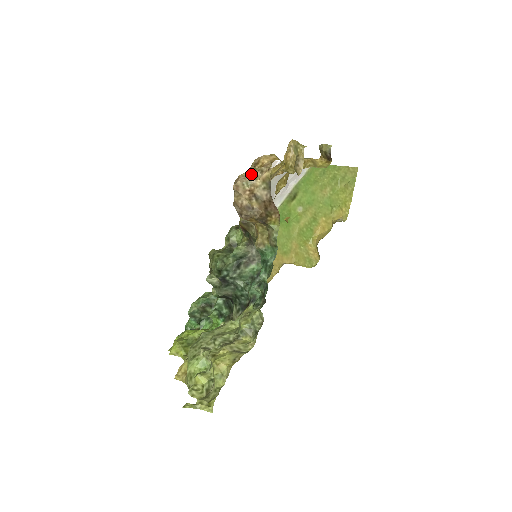
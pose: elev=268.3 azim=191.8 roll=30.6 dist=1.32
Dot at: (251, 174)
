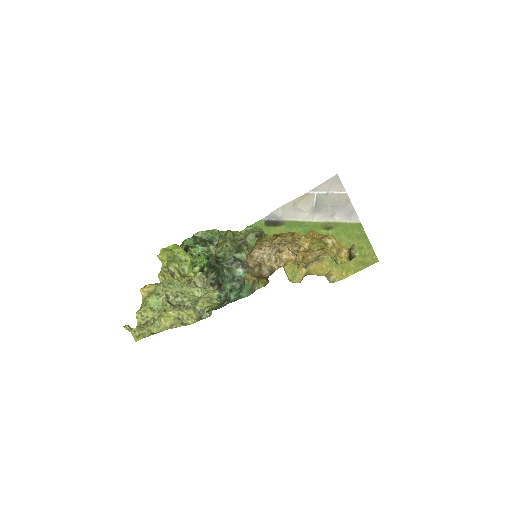
Dot at: (270, 254)
